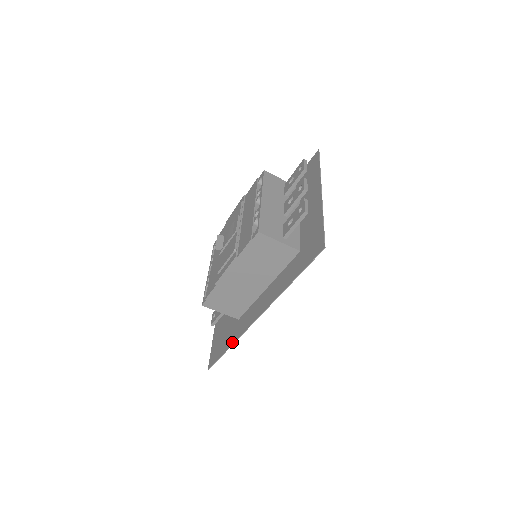
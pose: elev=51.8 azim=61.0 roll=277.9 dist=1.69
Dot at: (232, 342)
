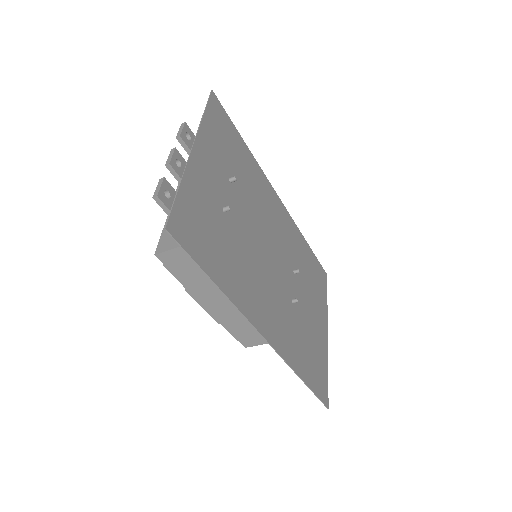
Dot at: (296, 372)
